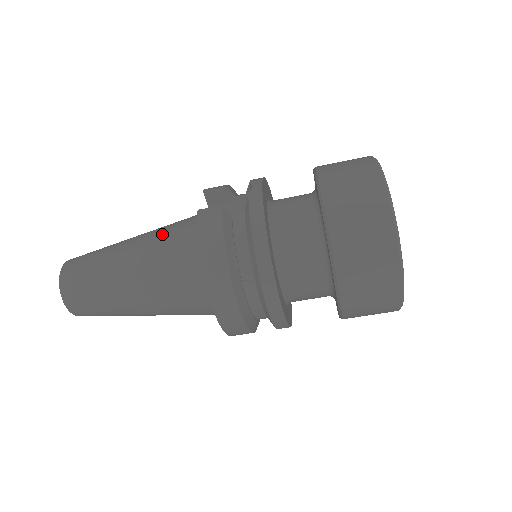
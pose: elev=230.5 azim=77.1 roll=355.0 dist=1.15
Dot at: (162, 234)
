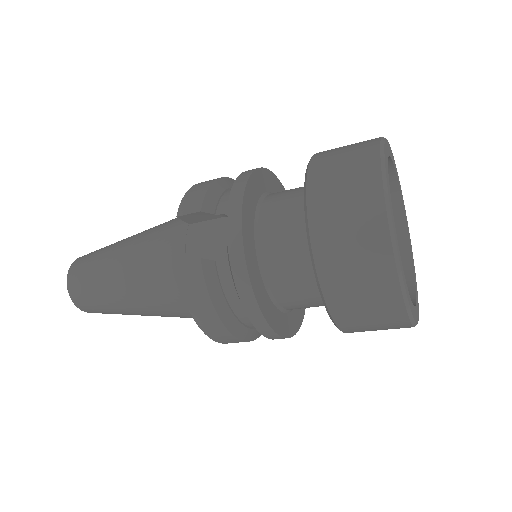
Dot at: (149, 262)
